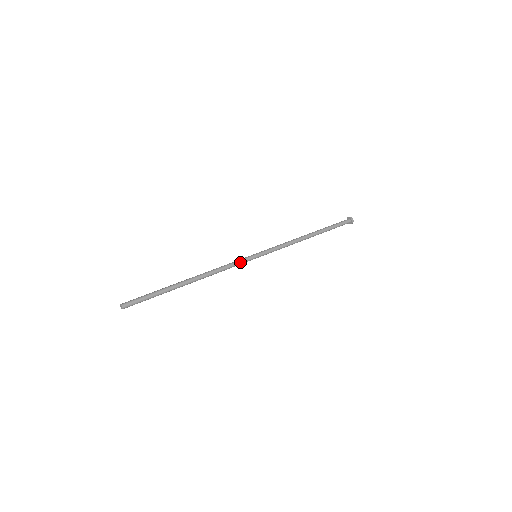
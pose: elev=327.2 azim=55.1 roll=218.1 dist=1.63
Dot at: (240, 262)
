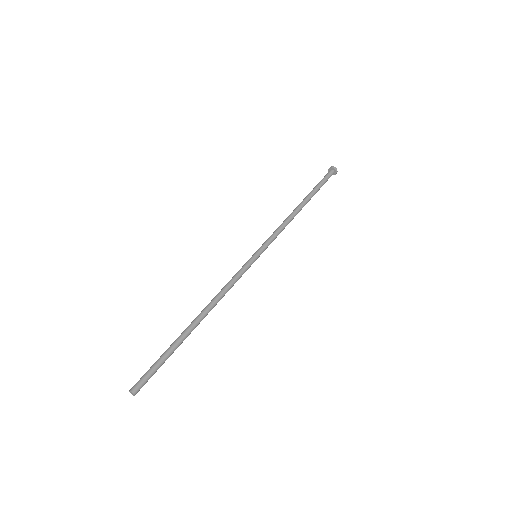
Dot at: (241, 270)
